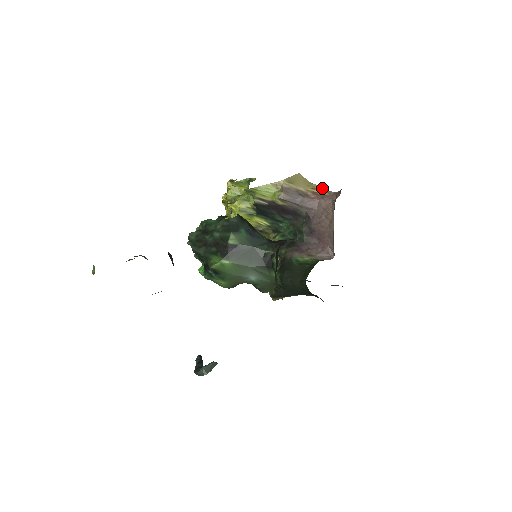
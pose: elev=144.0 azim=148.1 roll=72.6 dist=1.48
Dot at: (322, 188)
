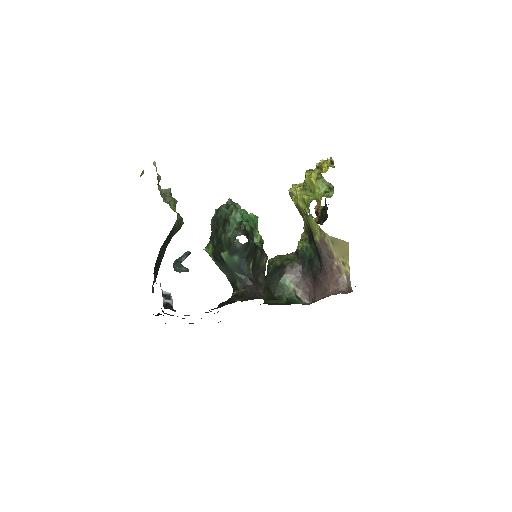
Dot at: (349, 270)
